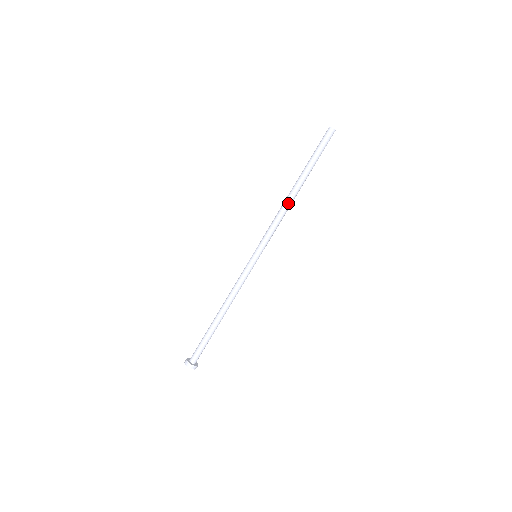
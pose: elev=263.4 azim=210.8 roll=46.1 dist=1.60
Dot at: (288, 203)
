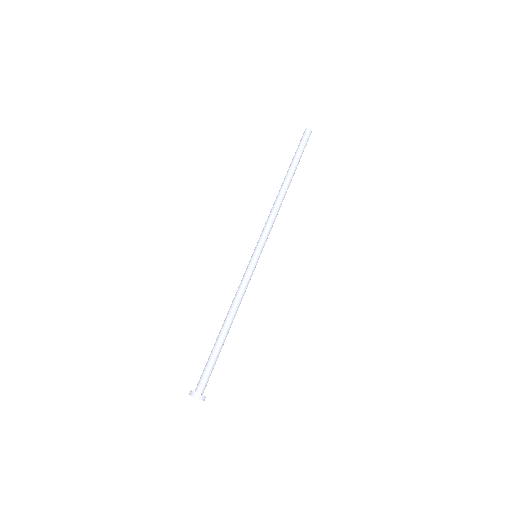
Dot at: (279, 198)
